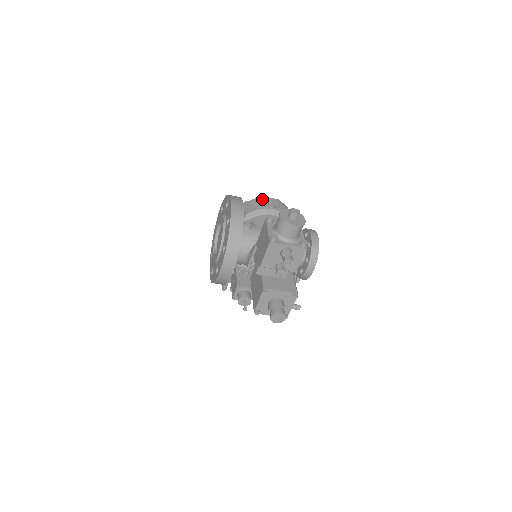
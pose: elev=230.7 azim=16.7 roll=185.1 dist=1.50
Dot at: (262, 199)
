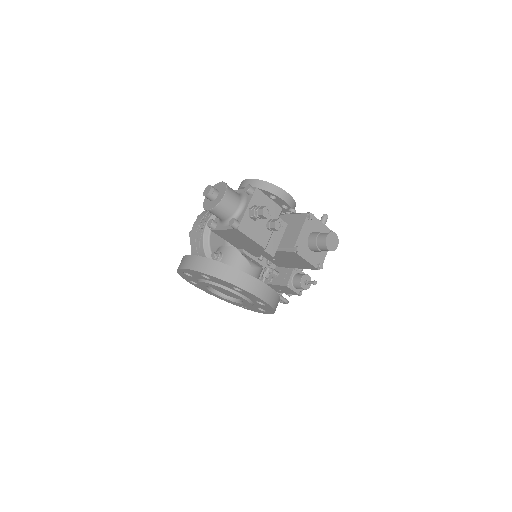
Dot at: (192, 234)
